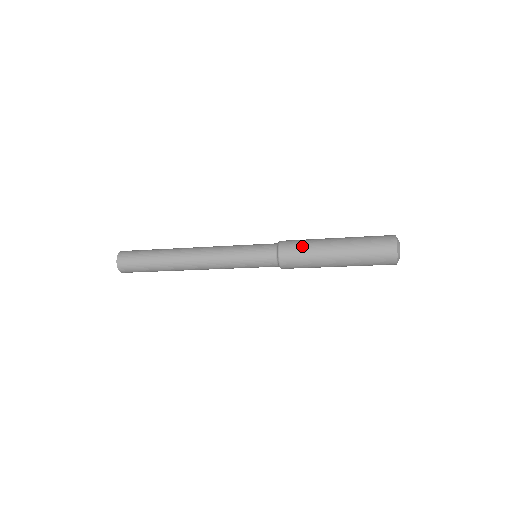
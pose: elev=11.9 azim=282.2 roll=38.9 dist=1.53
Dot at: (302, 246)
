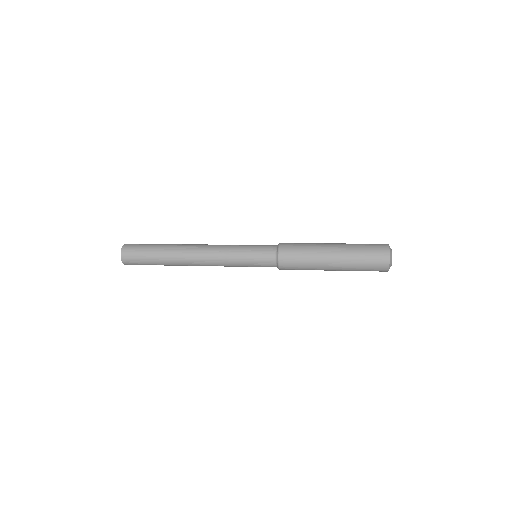
Dot at: (301, 260)
